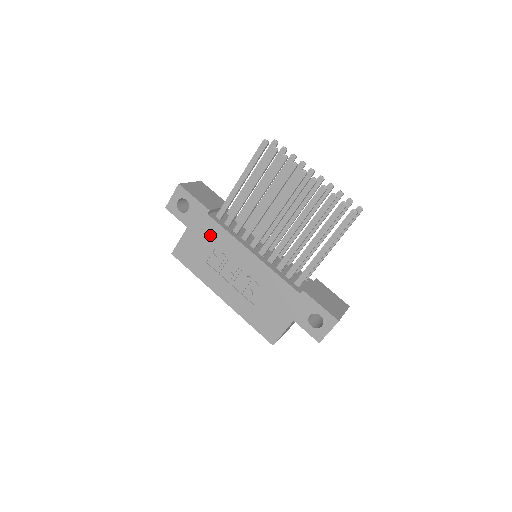
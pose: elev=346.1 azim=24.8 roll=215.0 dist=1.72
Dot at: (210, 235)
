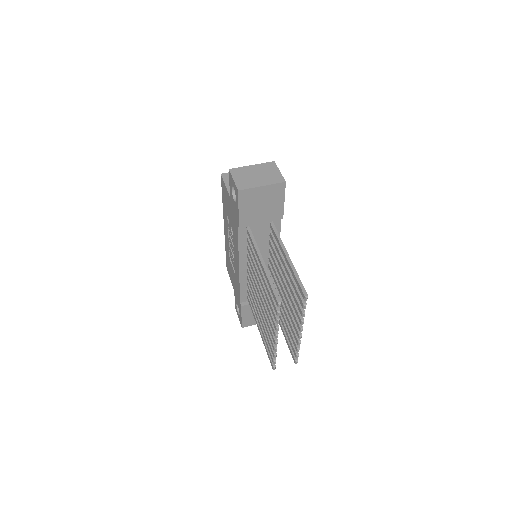
Dot at: (234, 224)
